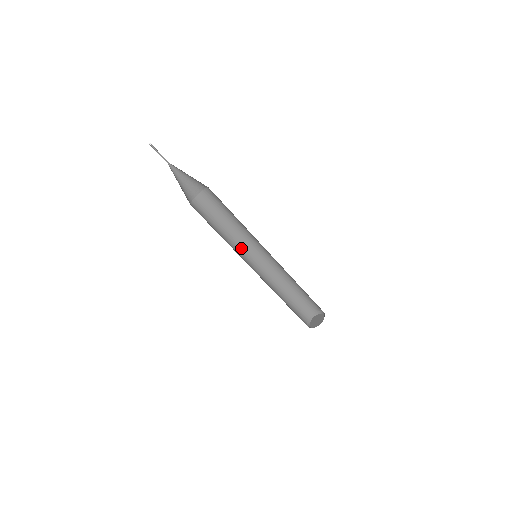
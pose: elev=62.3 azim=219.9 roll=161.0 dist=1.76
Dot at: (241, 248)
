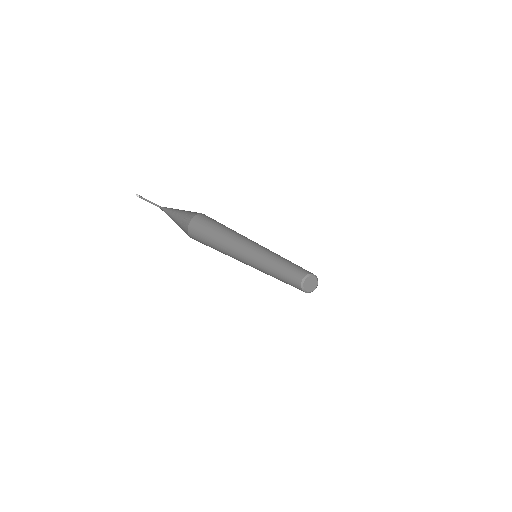
Dot at: (239, 250)
